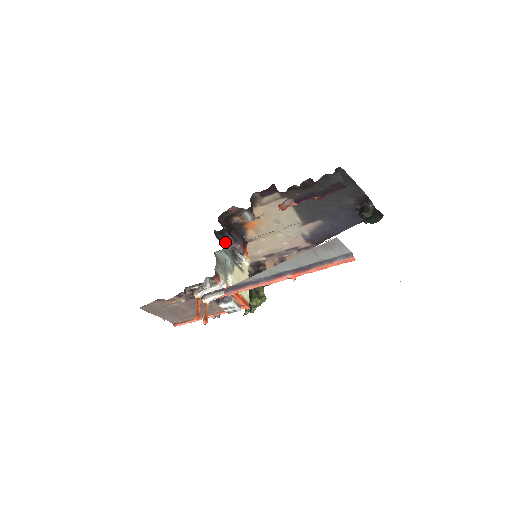
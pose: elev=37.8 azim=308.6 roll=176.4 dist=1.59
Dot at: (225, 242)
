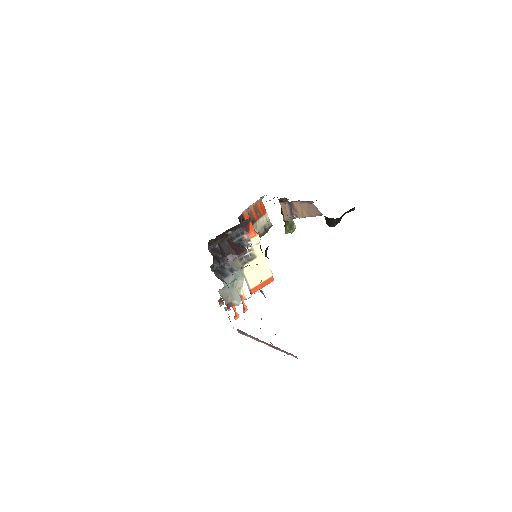
Dot at: (225, 259)
